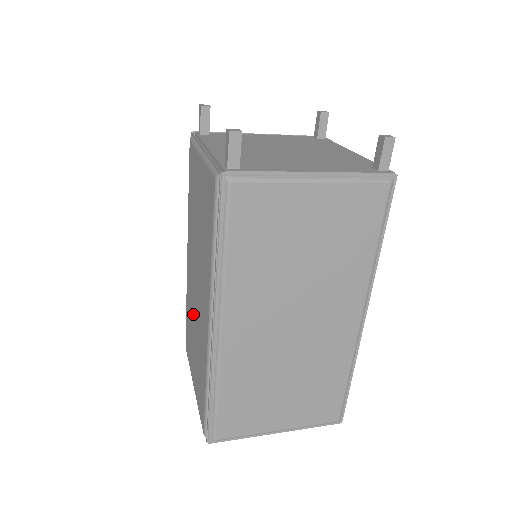
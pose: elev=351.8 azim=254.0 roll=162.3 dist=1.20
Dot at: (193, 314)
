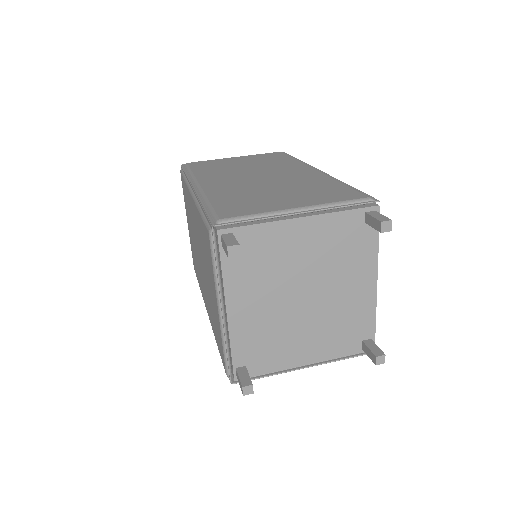
Dot at: (193, 233)
